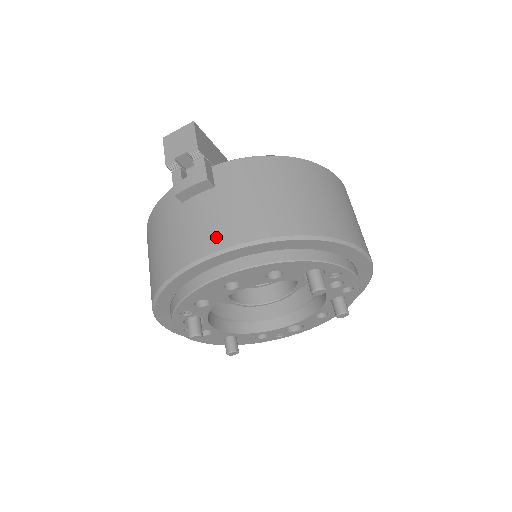
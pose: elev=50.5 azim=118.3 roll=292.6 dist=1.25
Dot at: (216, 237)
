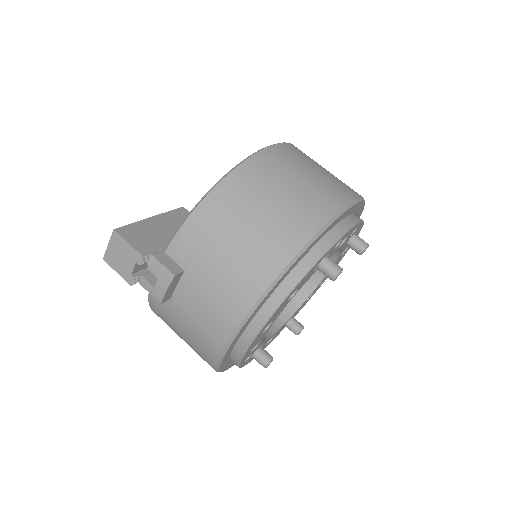
Dot at: (225, 317)
